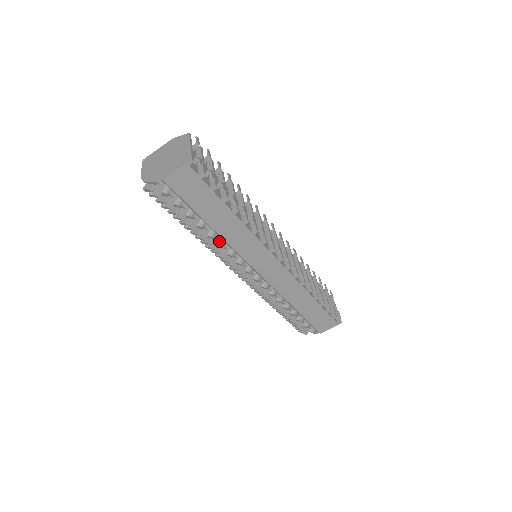
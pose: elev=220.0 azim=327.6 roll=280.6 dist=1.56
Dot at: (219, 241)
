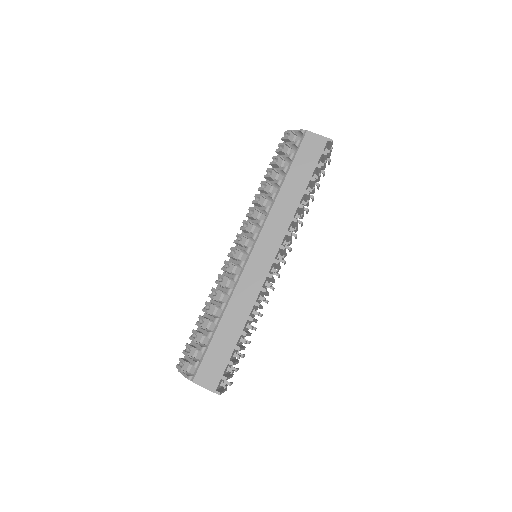
Dot at: (265, 206)
